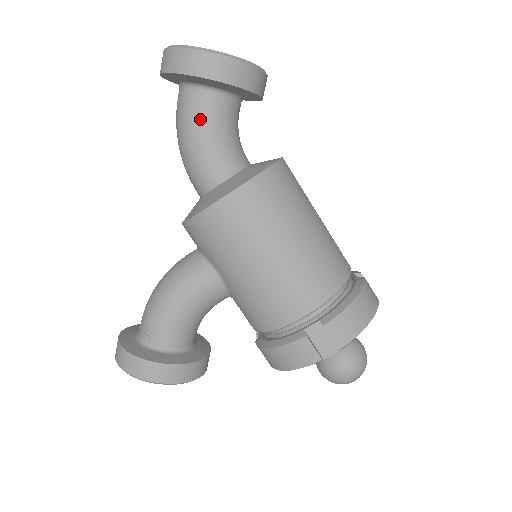
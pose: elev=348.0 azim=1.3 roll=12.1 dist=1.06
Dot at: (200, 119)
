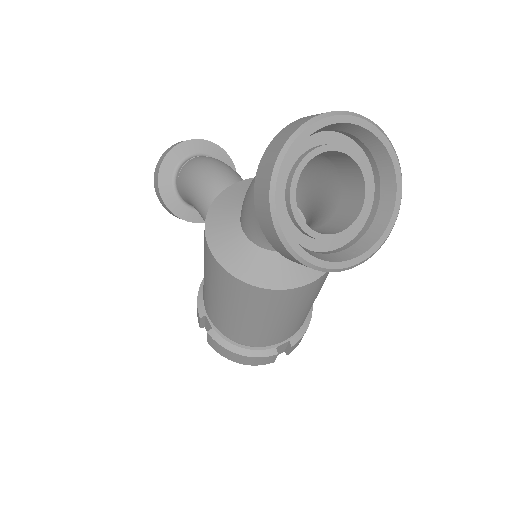
Dot at: occluded
